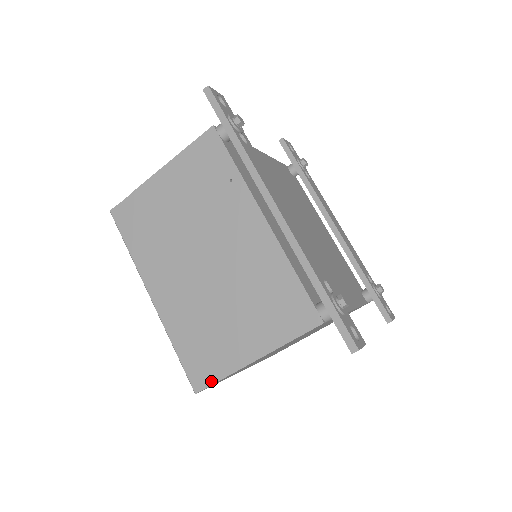
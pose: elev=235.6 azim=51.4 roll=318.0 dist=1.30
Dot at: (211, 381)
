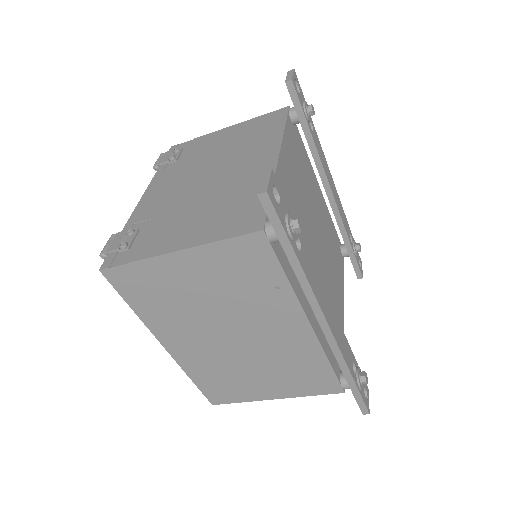
Dot at: (229, 402)
